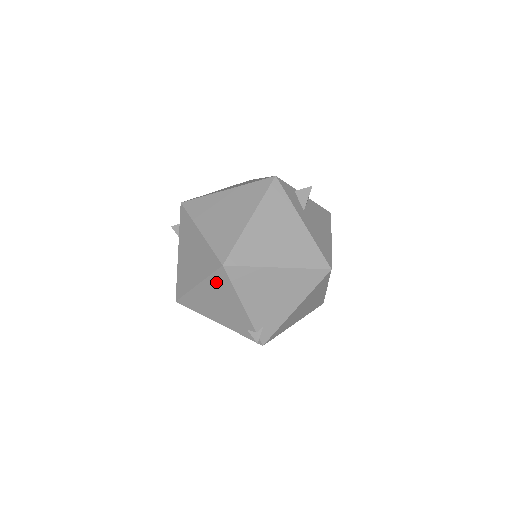
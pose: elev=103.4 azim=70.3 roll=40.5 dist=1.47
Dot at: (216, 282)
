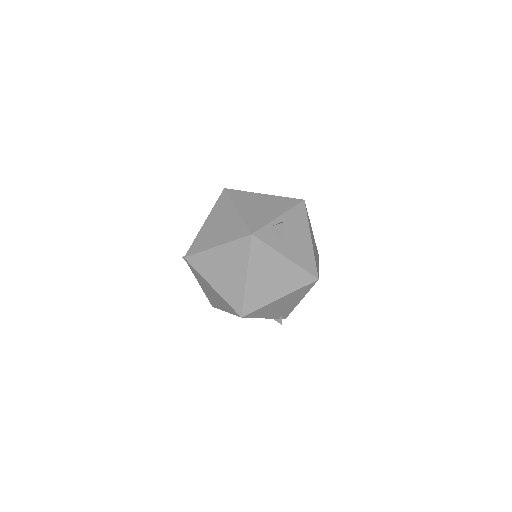
Dot at: occluded
